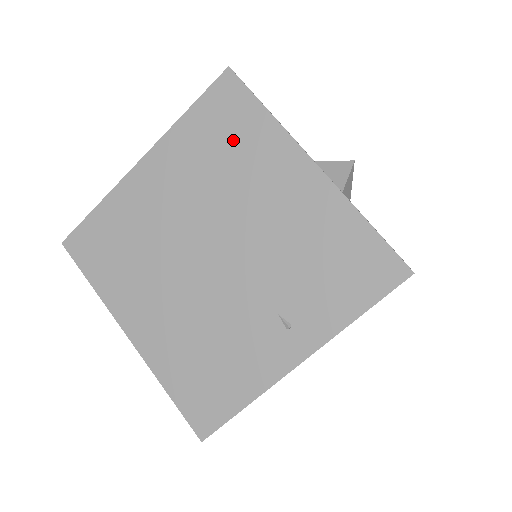
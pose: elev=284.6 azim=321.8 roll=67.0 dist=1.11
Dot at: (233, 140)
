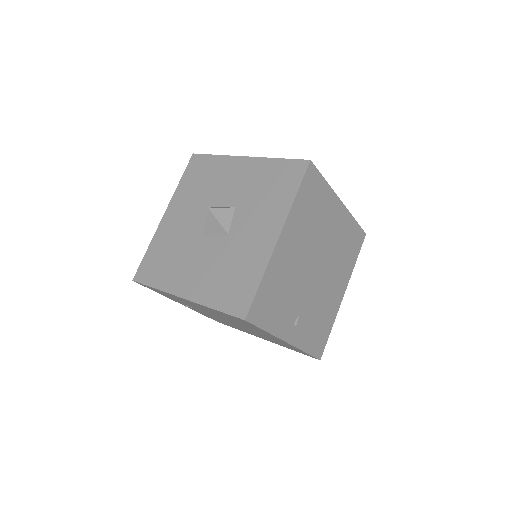
Dot at: occluded
